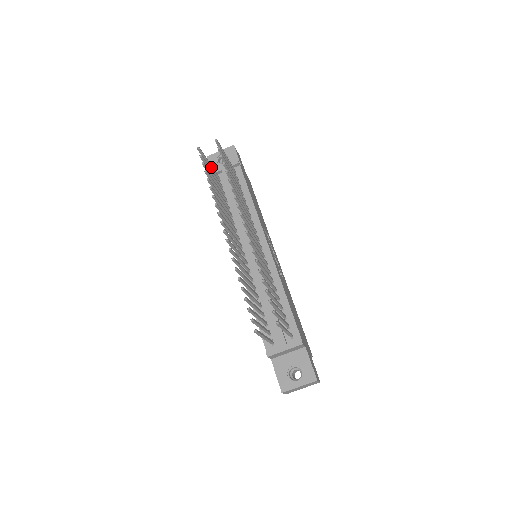
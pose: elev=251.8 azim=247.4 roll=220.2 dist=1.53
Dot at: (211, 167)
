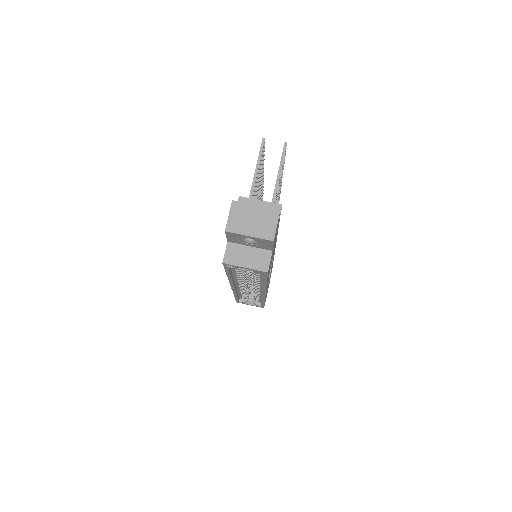
Dot at: occluded
